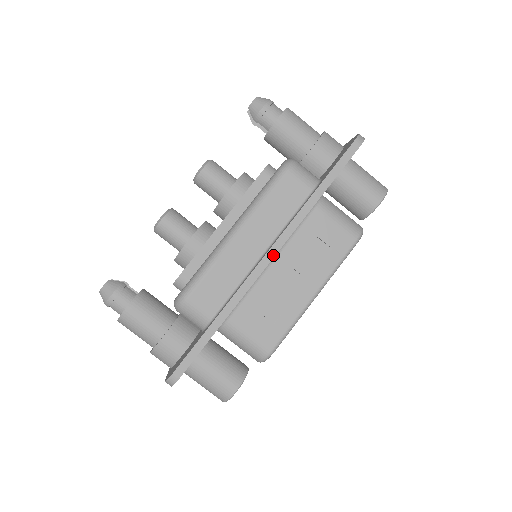
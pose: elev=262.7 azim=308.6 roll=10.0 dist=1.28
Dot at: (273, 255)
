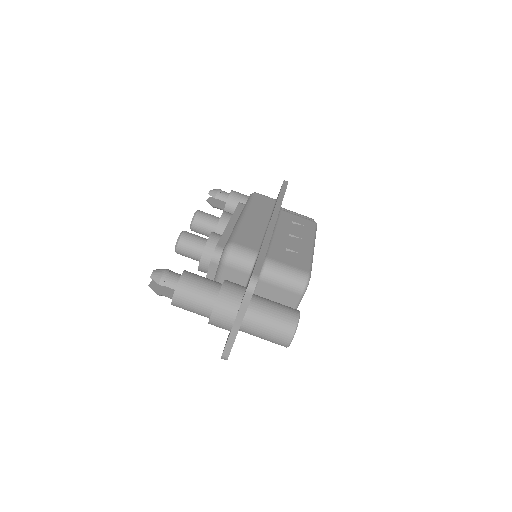
Dot at: (276, 218)
